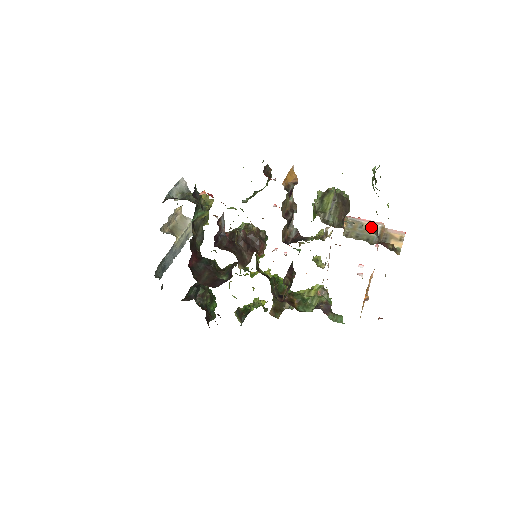
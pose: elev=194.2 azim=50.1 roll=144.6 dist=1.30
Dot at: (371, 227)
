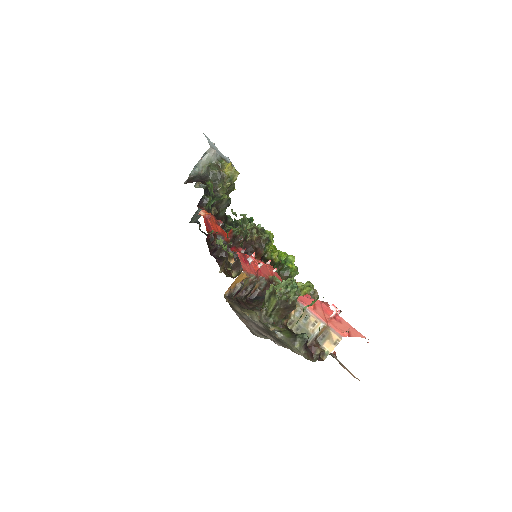
Dot at: (301, 338)
